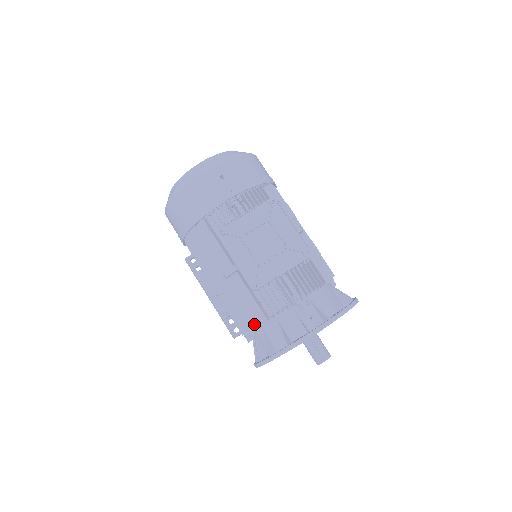
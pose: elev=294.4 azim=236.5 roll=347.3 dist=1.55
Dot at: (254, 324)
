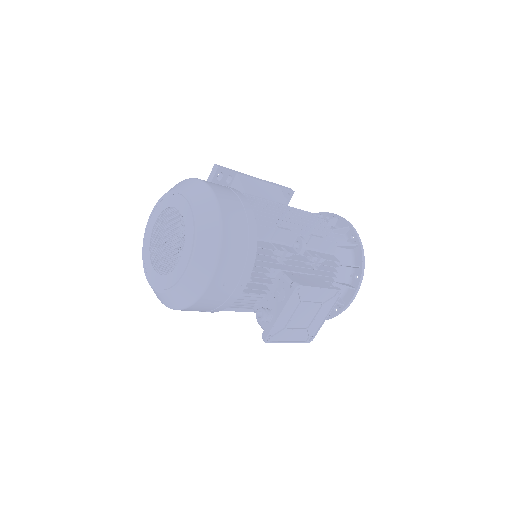
Dot at: occluded
